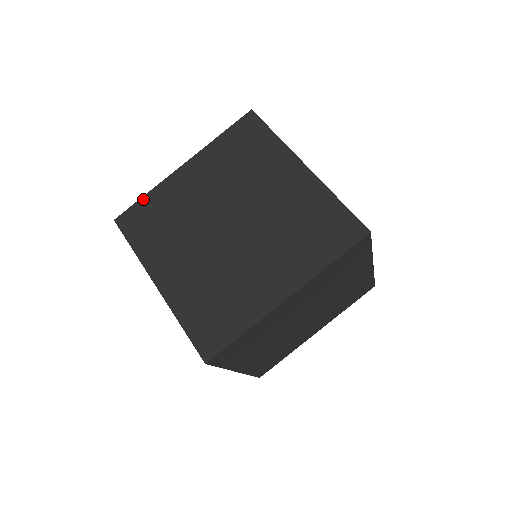
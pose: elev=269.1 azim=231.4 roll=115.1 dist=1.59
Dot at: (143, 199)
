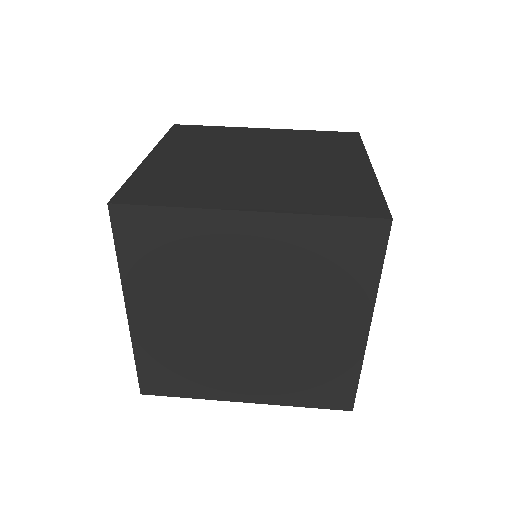
Dot at: (138, 364)
